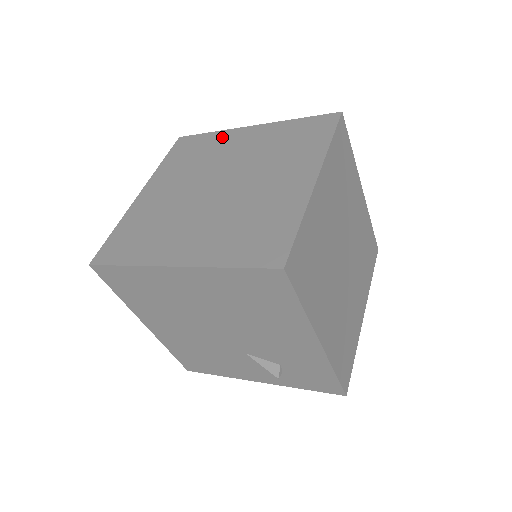
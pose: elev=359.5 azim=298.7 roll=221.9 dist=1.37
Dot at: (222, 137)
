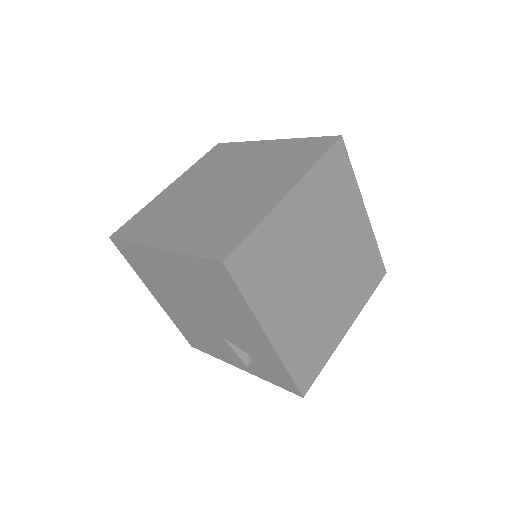
Dot at: (246, 147)
